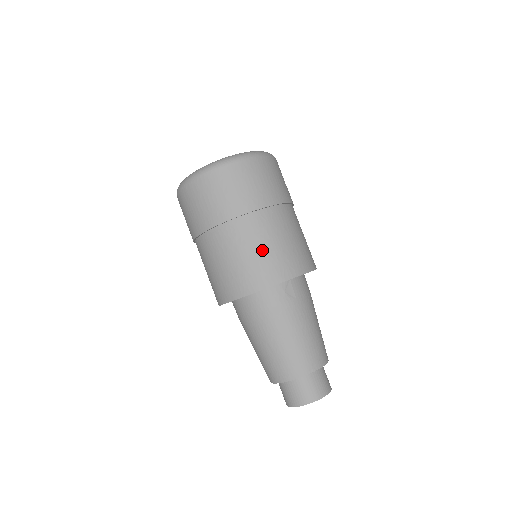
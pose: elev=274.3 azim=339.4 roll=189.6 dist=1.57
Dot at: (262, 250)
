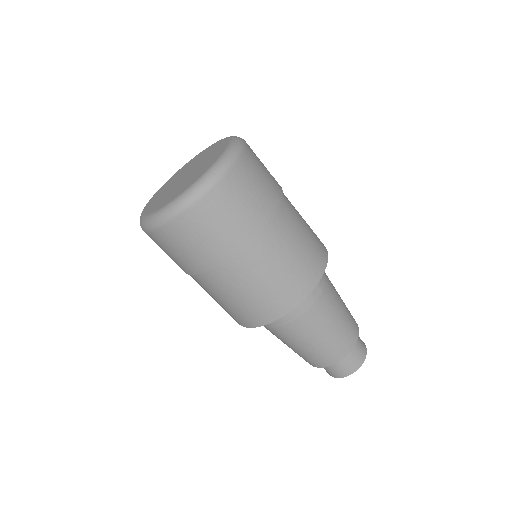
Dot at: (283, 268)
